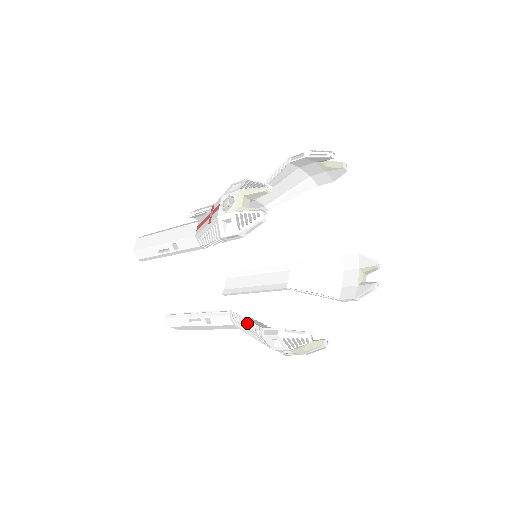
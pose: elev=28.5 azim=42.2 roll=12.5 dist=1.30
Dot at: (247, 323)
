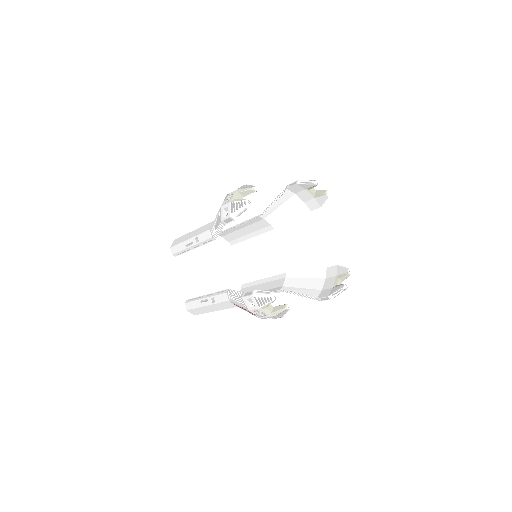
Dot at: (236, 293)
